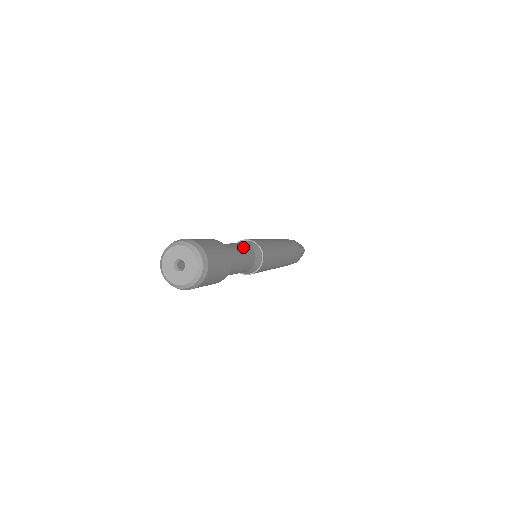
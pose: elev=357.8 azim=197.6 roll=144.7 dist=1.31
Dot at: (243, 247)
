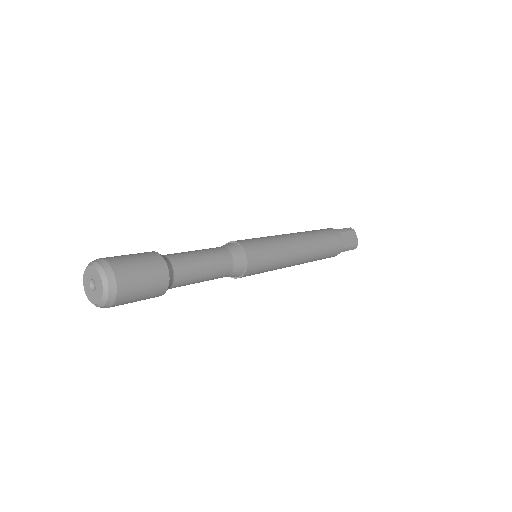
Dot at: (216, 264)
